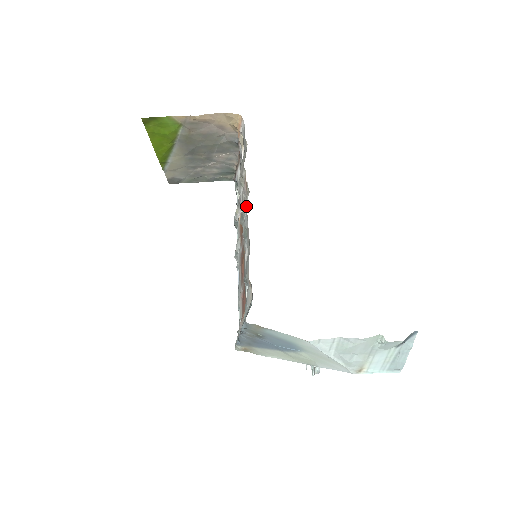
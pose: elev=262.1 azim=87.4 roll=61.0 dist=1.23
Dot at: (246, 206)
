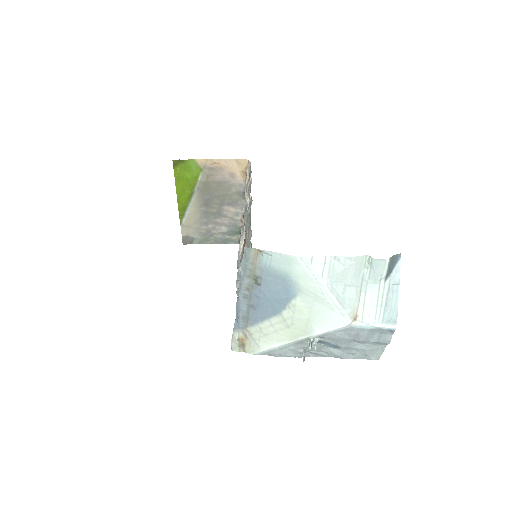
Dot at: (249, 195)
